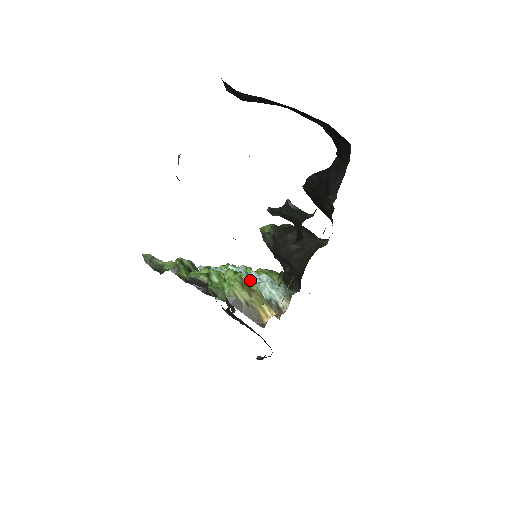
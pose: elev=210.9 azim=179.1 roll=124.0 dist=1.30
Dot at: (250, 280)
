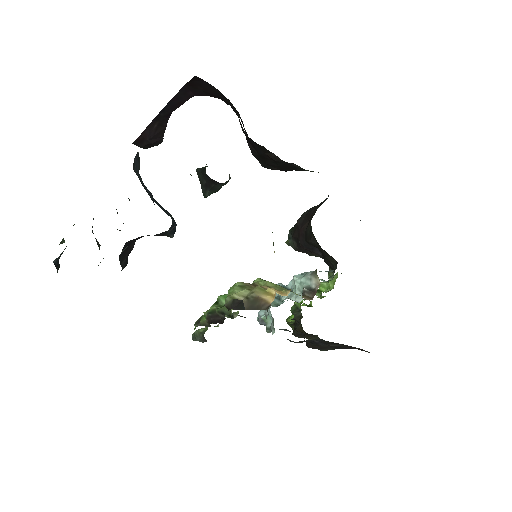
Dot at: (259, 281)
